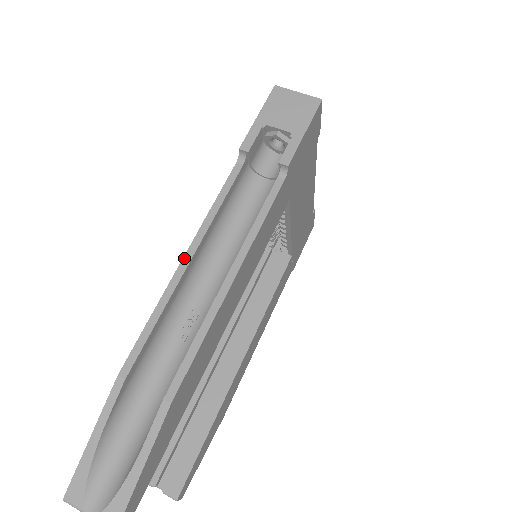
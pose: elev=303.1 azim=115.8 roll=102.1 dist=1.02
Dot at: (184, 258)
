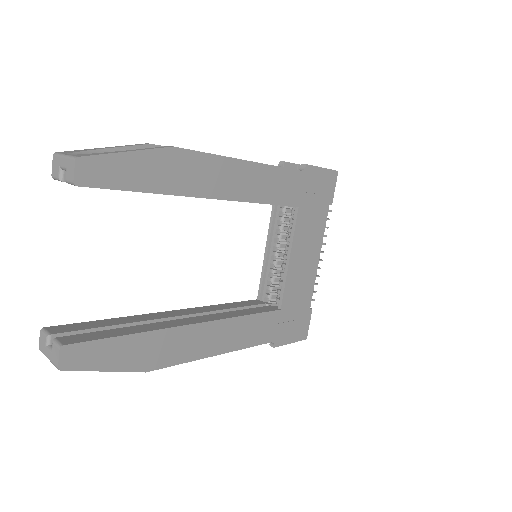
Dot at: occluded
